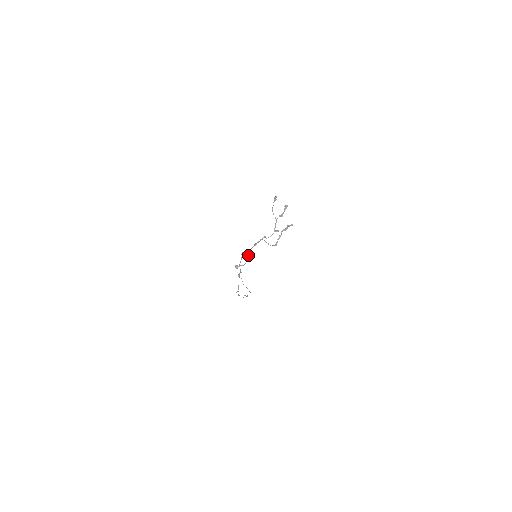
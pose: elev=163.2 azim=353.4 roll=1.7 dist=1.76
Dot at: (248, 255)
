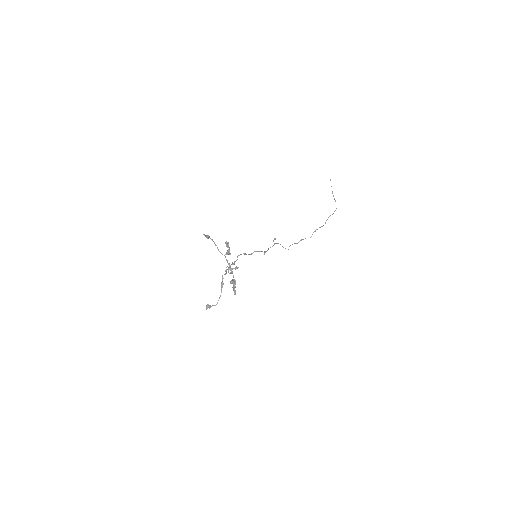
Dot at: (221, 287)
